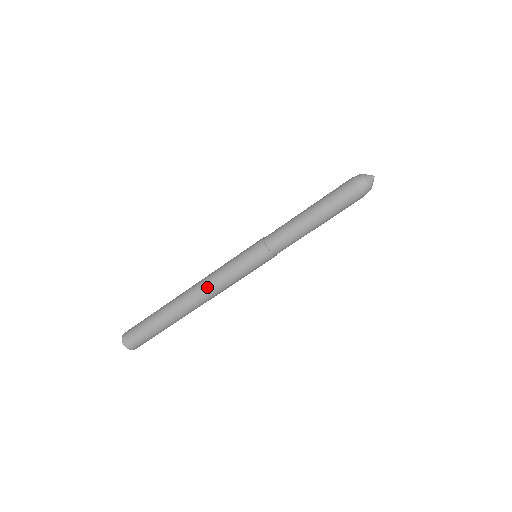
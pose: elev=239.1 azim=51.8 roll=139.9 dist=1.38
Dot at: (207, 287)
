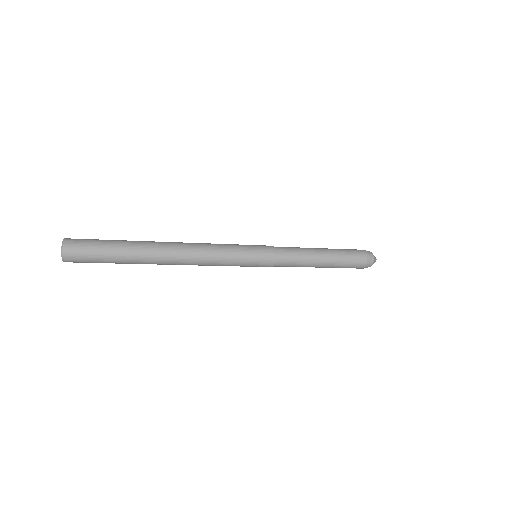
Dot at: (200, 261)
